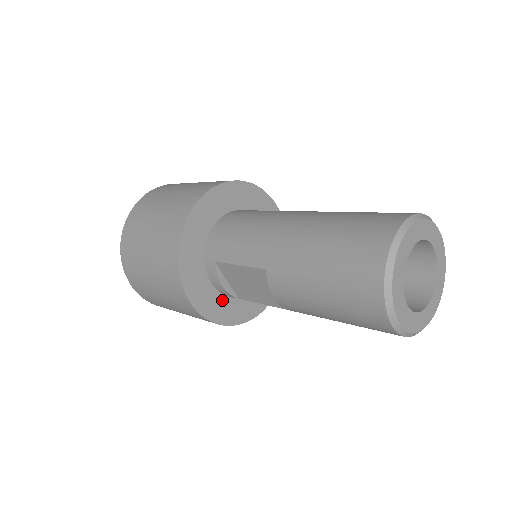
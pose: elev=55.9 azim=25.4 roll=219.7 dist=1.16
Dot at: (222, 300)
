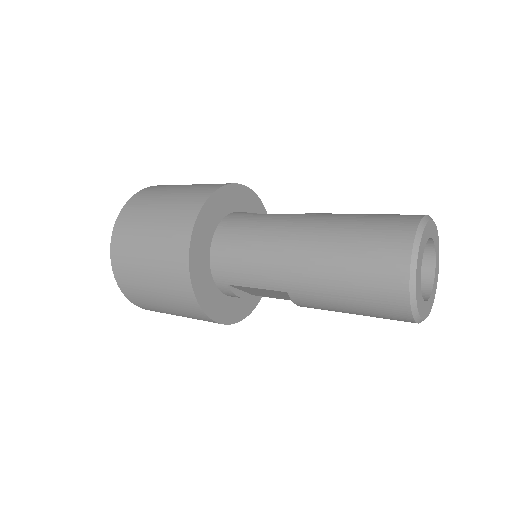
Dot at: (238, 300)
